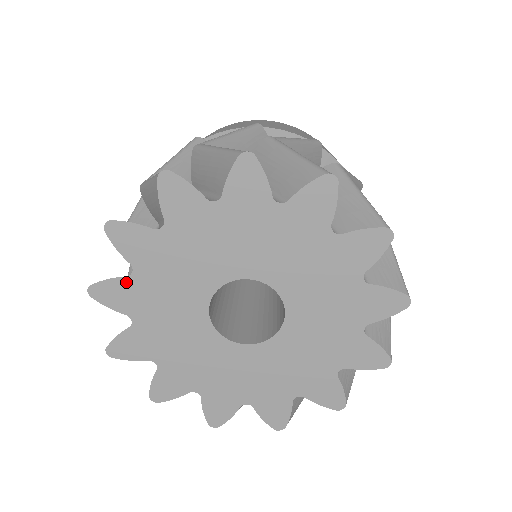
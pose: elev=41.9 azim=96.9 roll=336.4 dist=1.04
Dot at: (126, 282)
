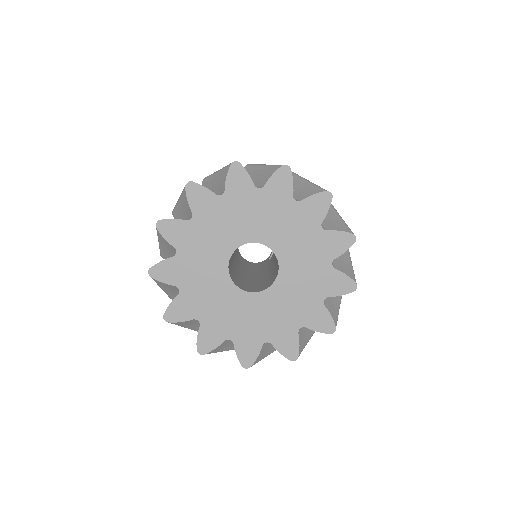
Dot at: (184, 224)
